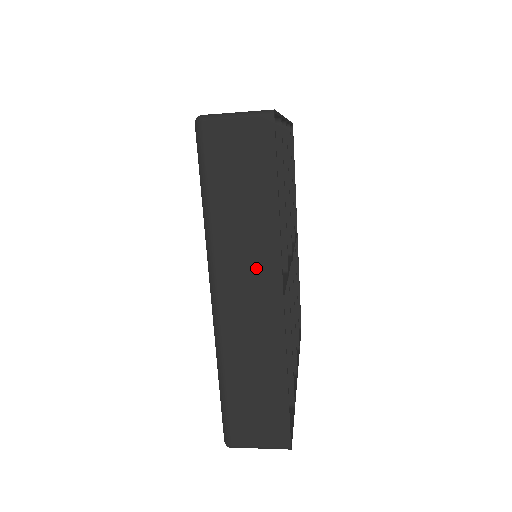
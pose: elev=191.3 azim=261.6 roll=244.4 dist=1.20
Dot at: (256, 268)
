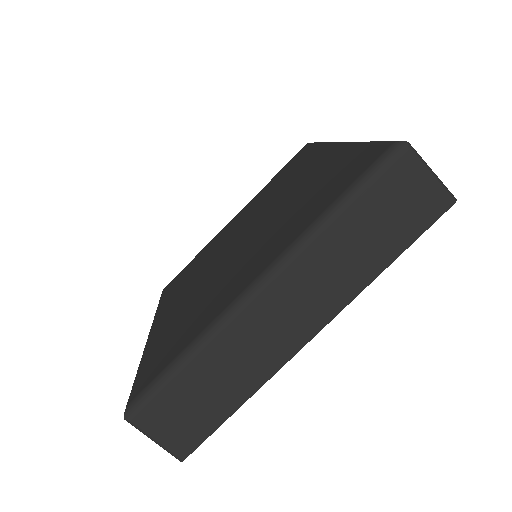
Dot at: (319, 296)
